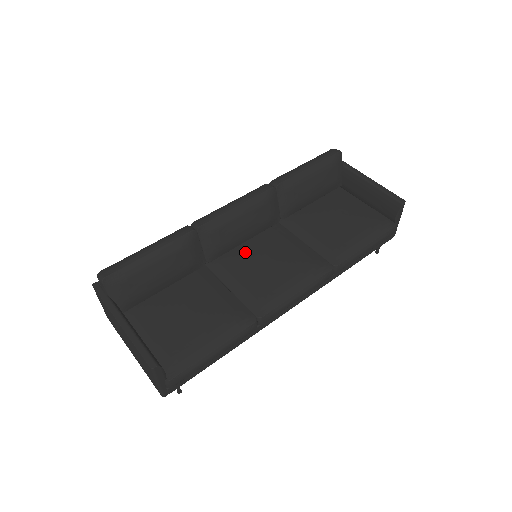
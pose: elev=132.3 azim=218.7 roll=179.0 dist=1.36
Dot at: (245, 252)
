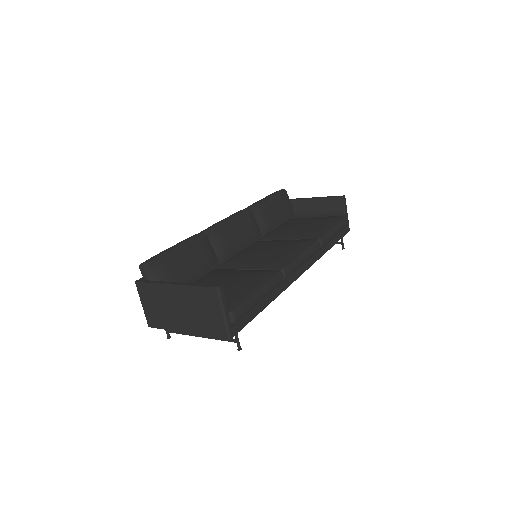
Dot at: (247, 253)
